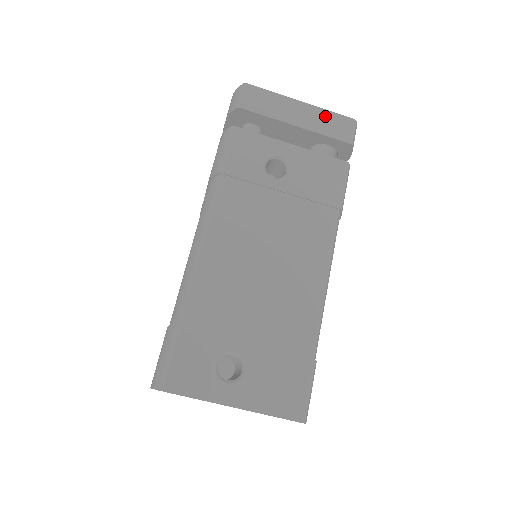
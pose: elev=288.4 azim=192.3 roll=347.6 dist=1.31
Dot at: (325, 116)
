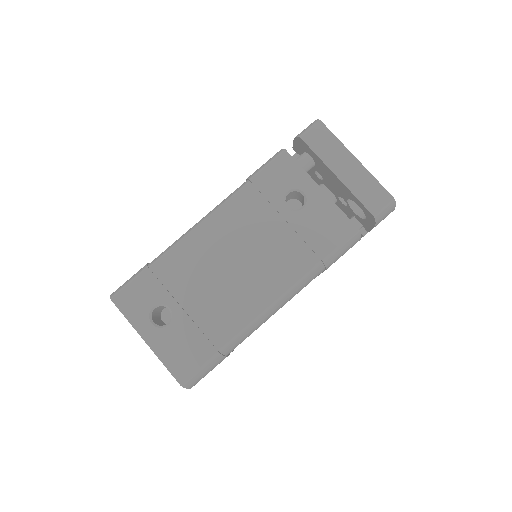
Dot at: (368, 181)
